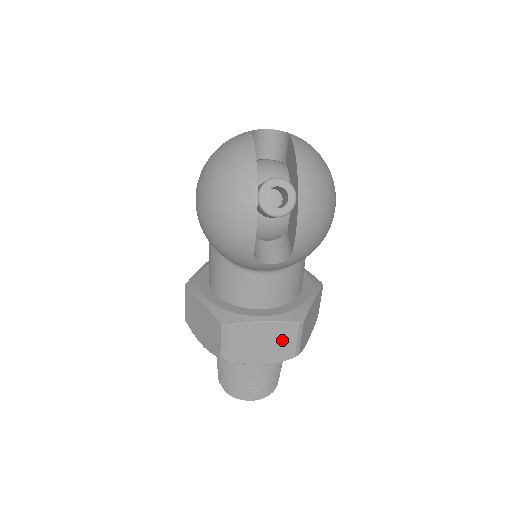
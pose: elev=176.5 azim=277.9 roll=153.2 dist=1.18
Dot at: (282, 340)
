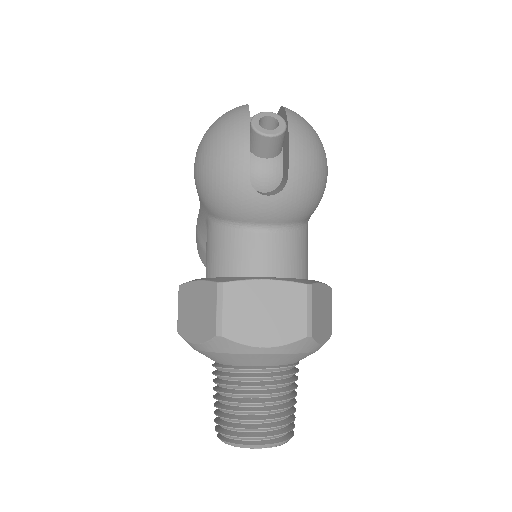
Dot at: (289, 308)
